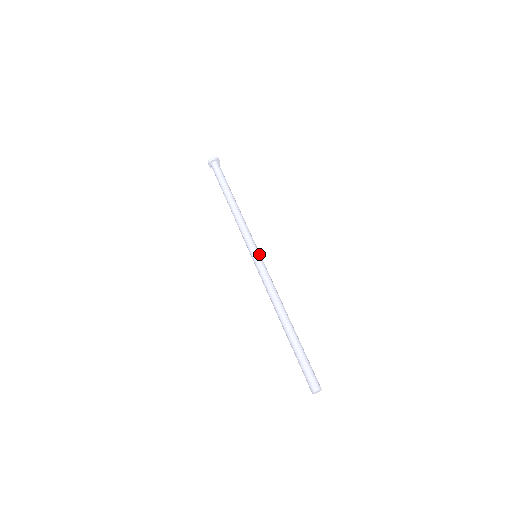
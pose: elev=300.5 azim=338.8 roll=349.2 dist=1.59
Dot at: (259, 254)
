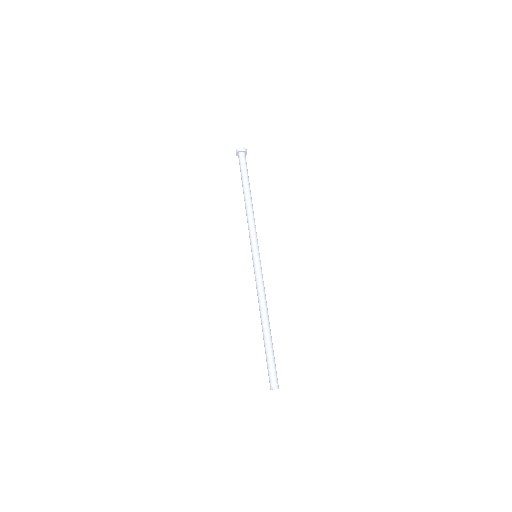
Dot at: (258, 255)
